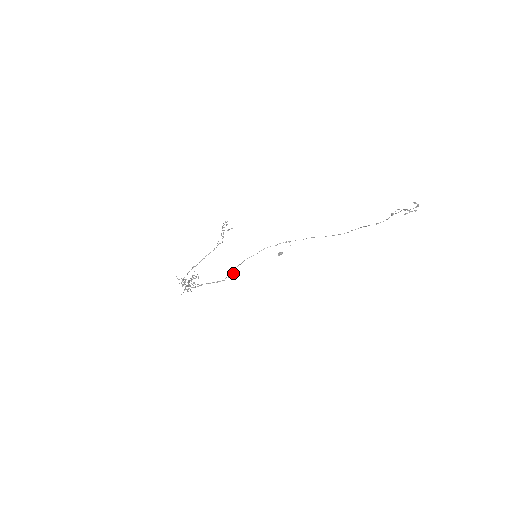
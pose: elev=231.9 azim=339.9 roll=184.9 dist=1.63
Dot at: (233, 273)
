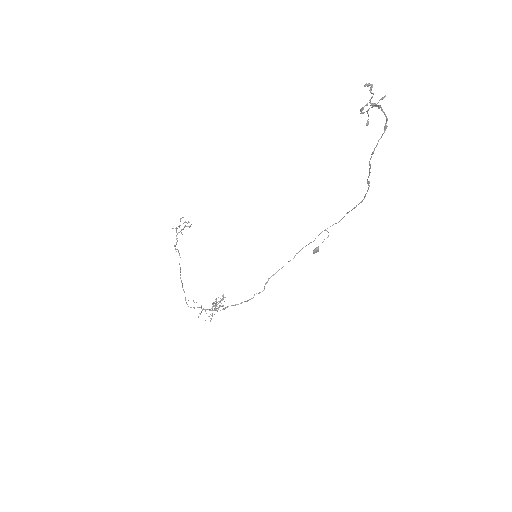
Dot at: (264, 287)
